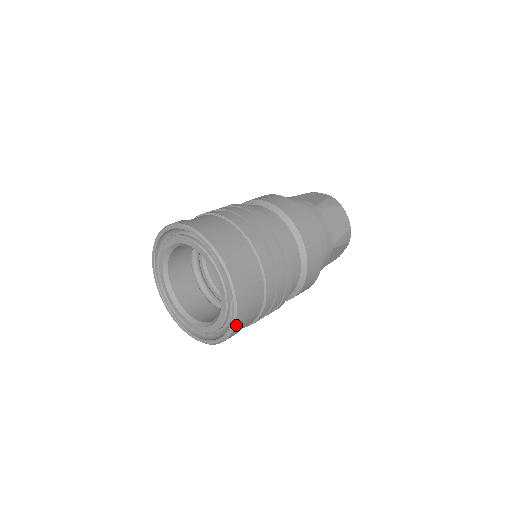
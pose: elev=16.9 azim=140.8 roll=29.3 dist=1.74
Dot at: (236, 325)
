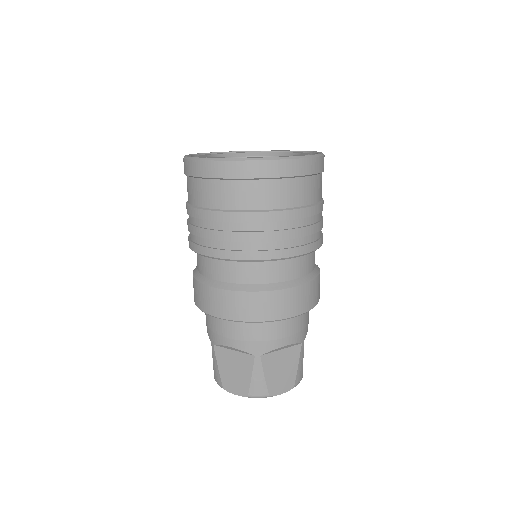
Dot at: (303, 161)
